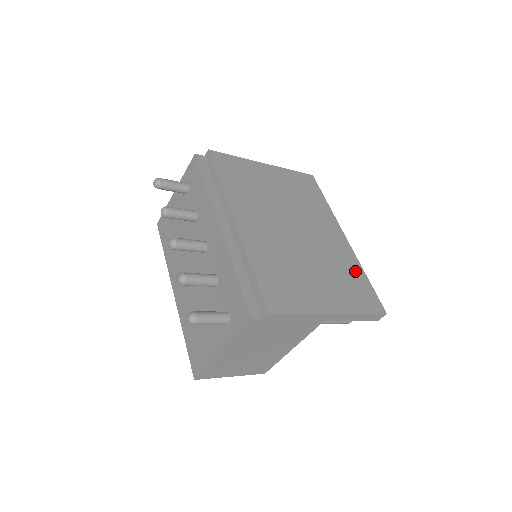
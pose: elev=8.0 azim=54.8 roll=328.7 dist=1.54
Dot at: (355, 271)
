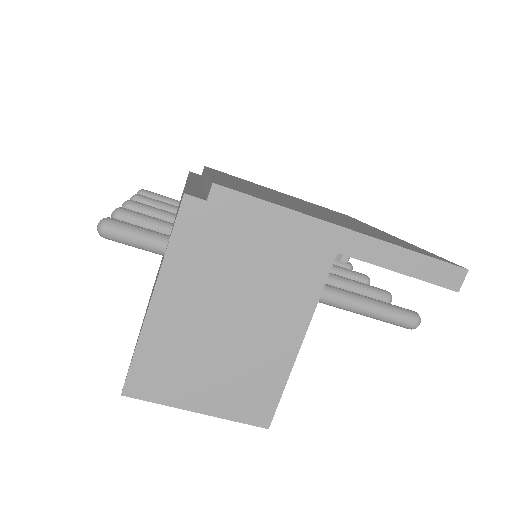
Dot at: (403, 242)
